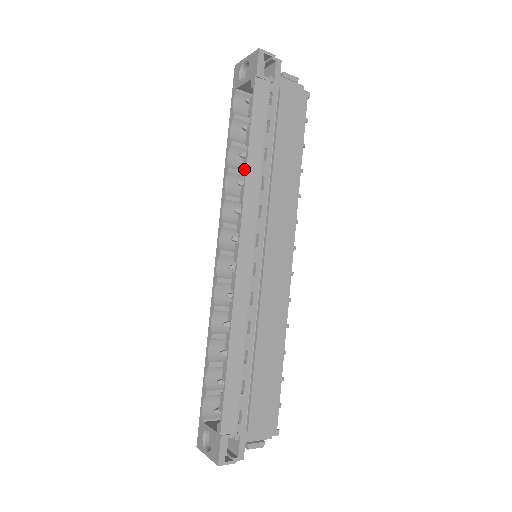
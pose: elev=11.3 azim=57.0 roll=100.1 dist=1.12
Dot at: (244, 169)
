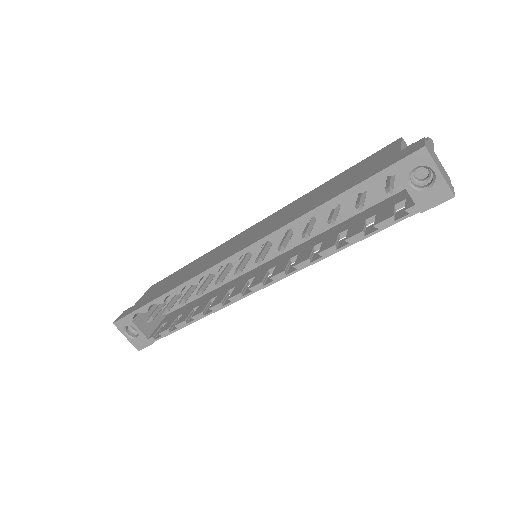
Dot at: (324, 255)
